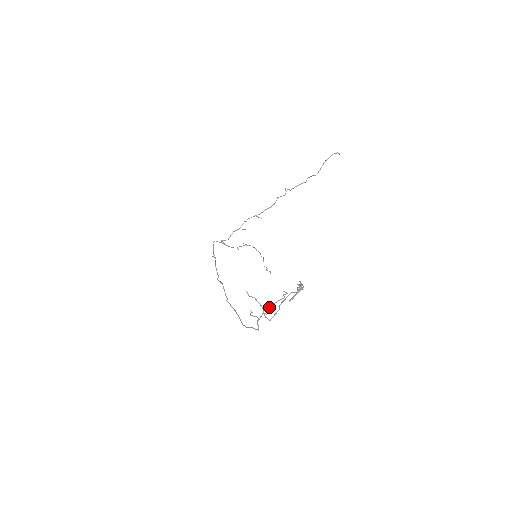
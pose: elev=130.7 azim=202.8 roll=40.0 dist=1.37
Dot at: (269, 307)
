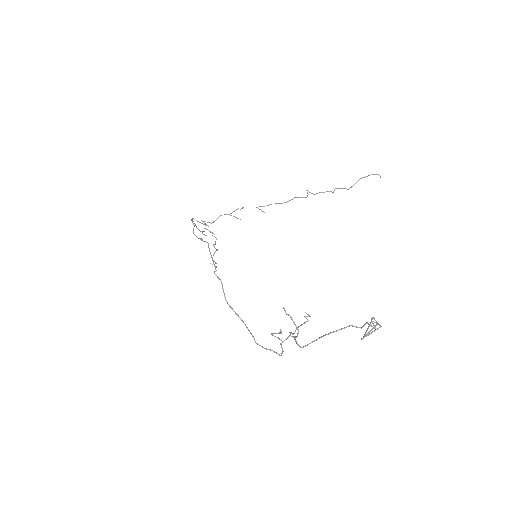
Dot at: occluded
